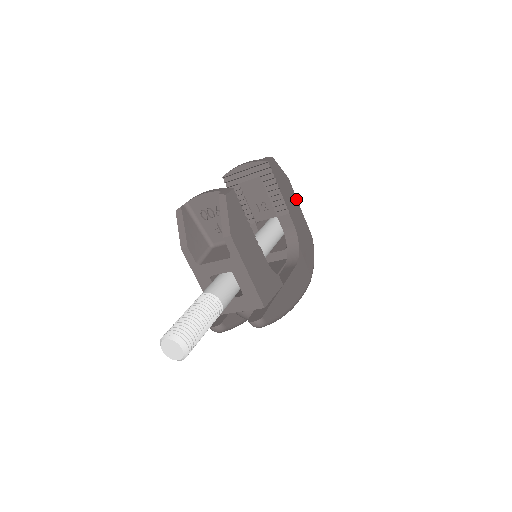
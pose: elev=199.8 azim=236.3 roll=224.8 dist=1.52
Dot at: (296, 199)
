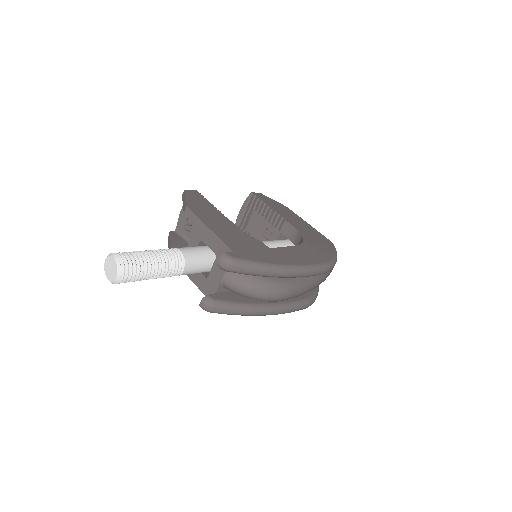
Dot at: (300, 218)
